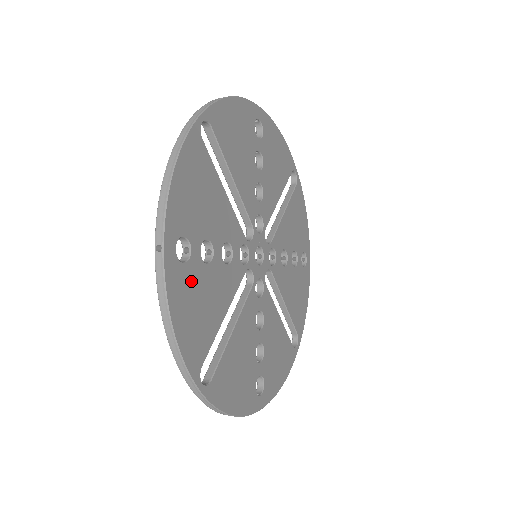
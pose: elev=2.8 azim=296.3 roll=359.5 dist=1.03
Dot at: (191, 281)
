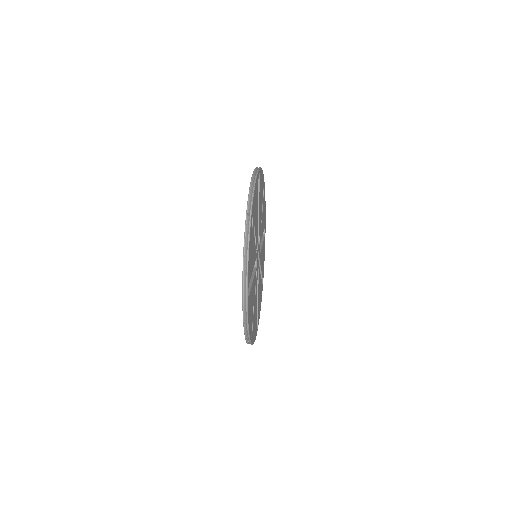
Dot at: (252, 239)
